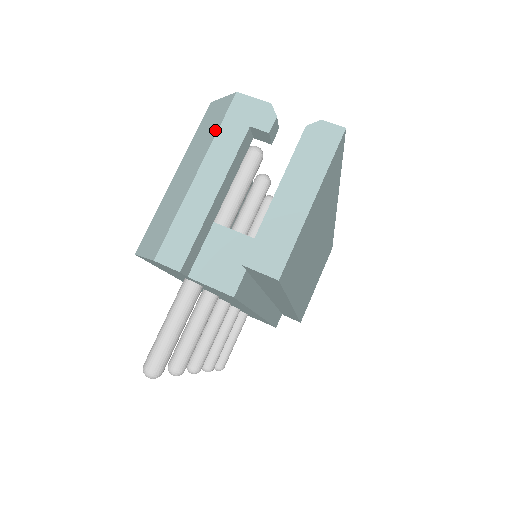
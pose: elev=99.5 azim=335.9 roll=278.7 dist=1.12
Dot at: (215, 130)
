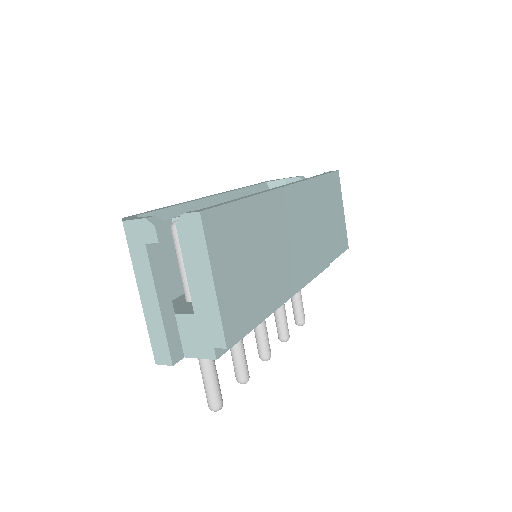
Dot at: (130, 256)
